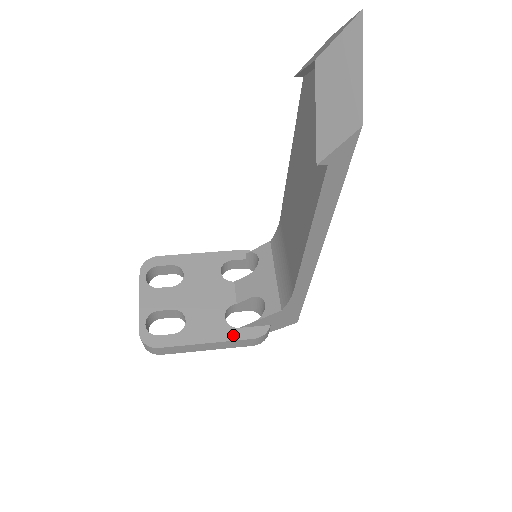
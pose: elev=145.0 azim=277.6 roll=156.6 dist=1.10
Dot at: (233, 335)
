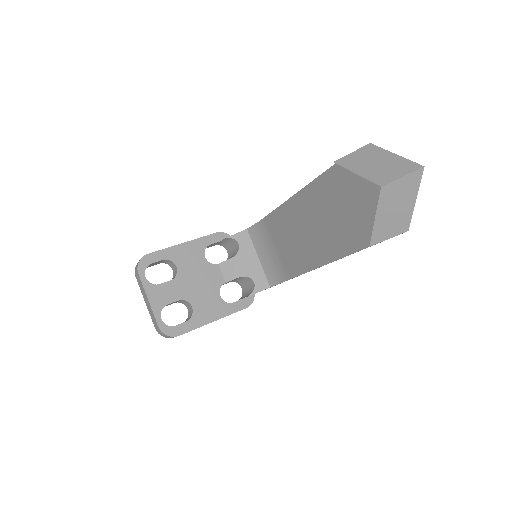
Dot at: (231, 309)
